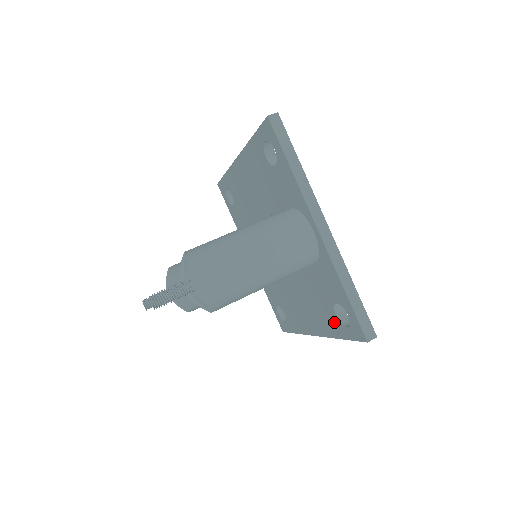
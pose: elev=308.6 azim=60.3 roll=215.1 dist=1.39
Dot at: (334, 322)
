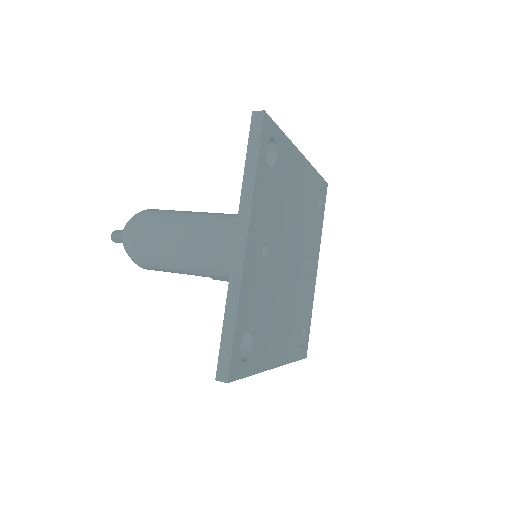
Dot at: occluded
